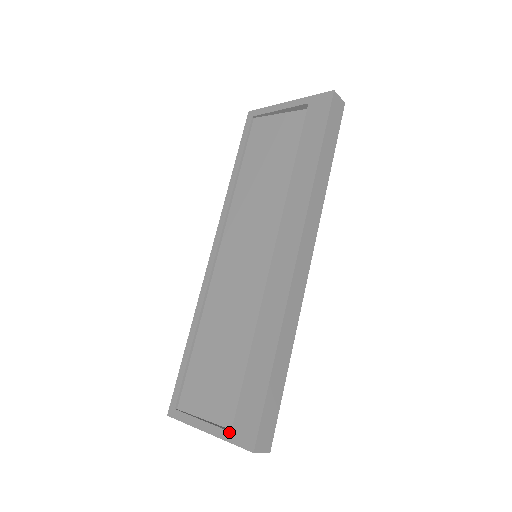
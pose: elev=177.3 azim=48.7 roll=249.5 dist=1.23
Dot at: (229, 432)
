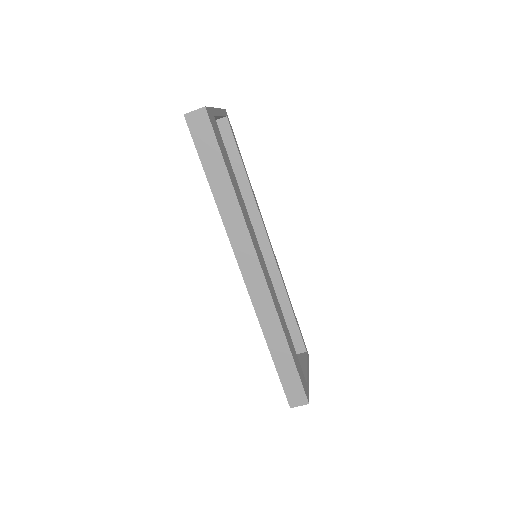
Dot at: occluded
